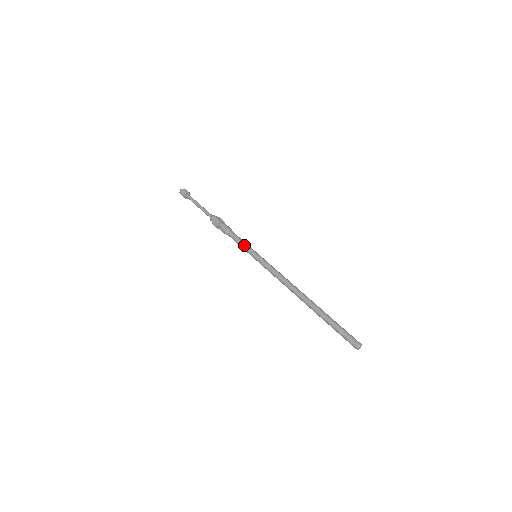
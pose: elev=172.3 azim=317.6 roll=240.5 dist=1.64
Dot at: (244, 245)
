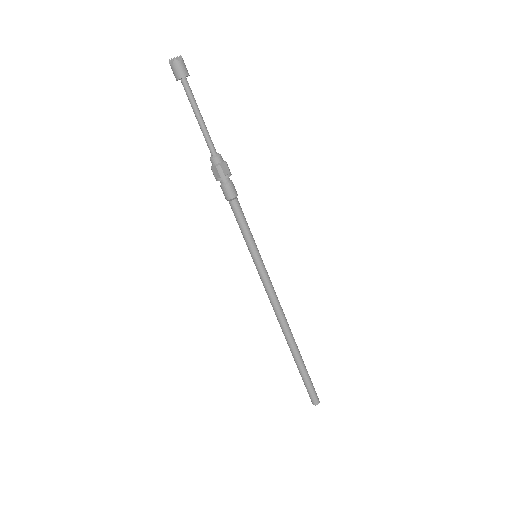
Dot at: (246, 236)
